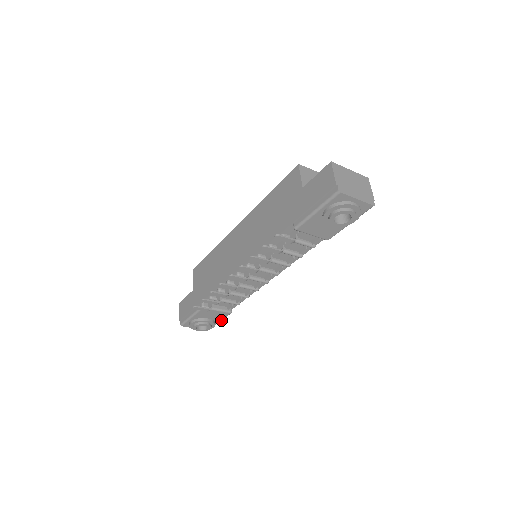
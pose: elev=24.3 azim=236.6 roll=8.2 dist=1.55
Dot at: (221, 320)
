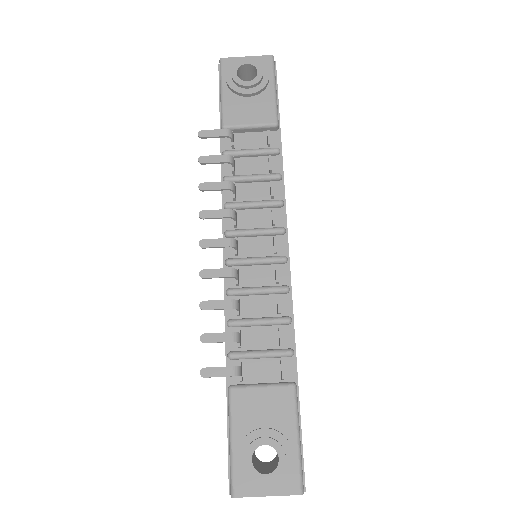
Dot at: (296, 428)
